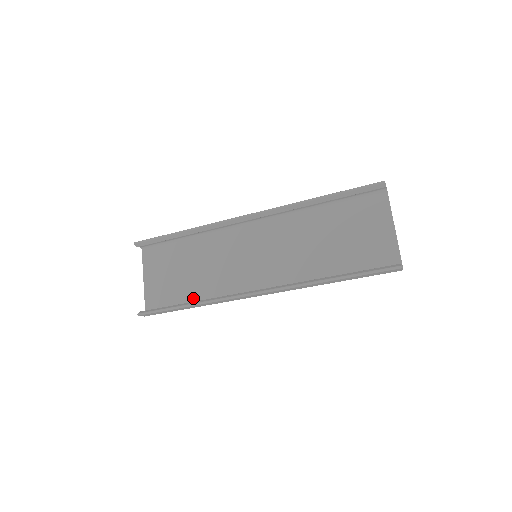
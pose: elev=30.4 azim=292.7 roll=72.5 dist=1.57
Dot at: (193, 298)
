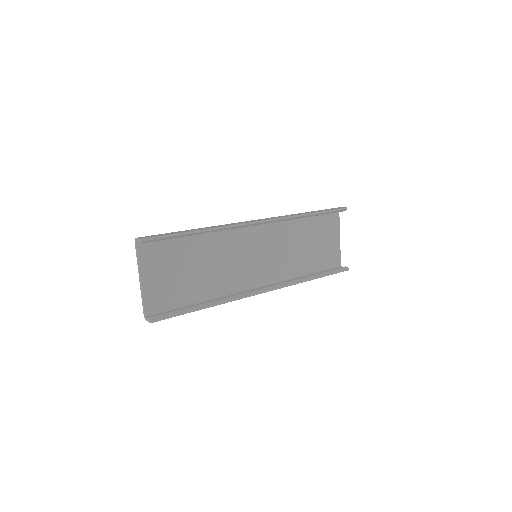
Dot at: (199, 296)
